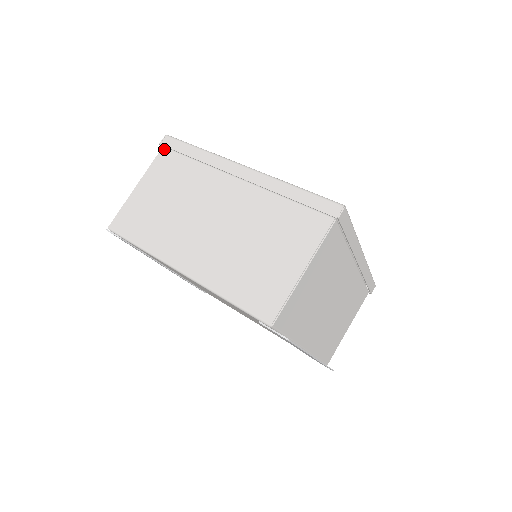
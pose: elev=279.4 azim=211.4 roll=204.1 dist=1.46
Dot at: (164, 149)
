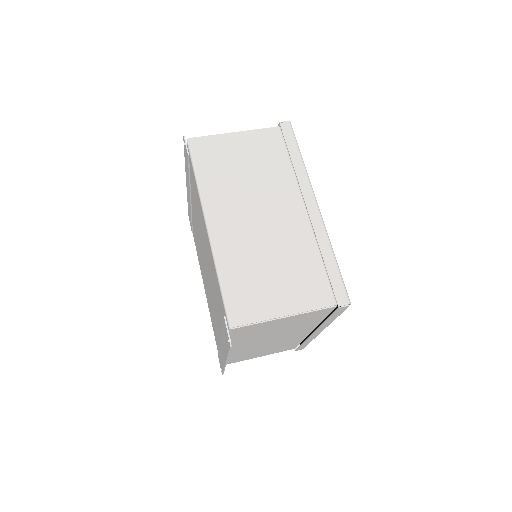
Dot at: (279, 129)
